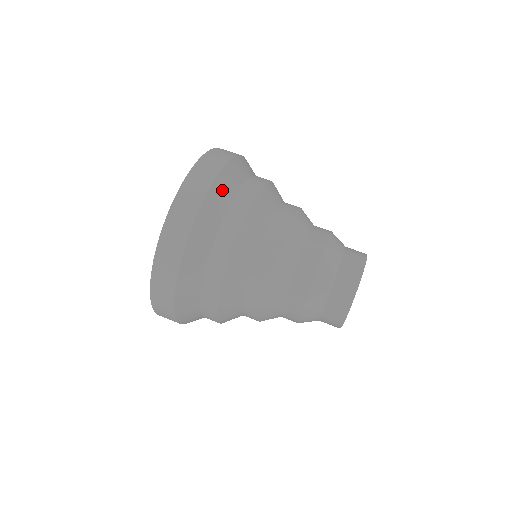
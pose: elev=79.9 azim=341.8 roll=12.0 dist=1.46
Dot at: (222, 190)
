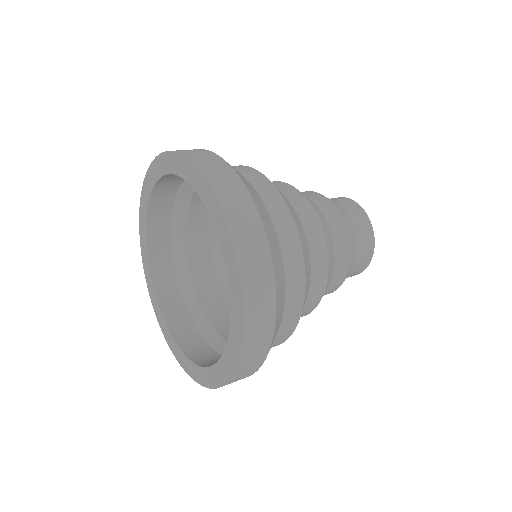
Dot at: (280, 312)
